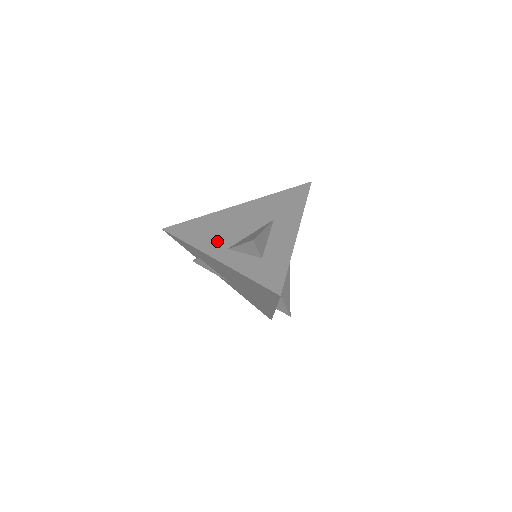
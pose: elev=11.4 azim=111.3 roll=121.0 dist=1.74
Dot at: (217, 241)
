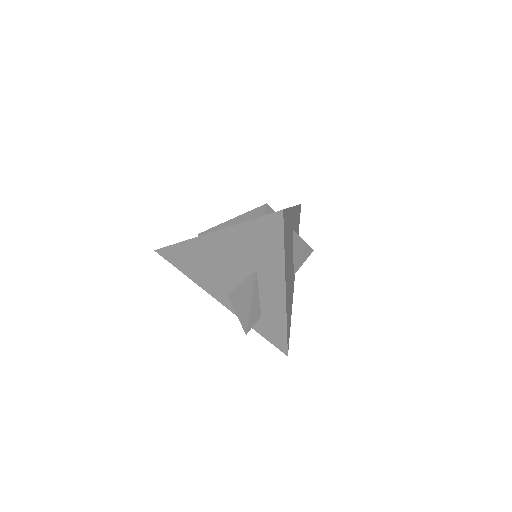
Dot at: (213, 284)
